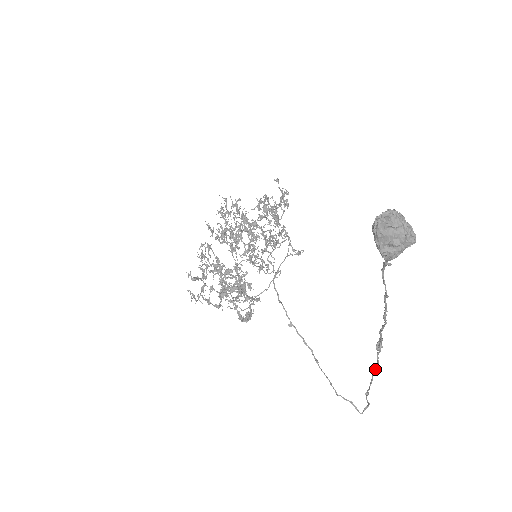
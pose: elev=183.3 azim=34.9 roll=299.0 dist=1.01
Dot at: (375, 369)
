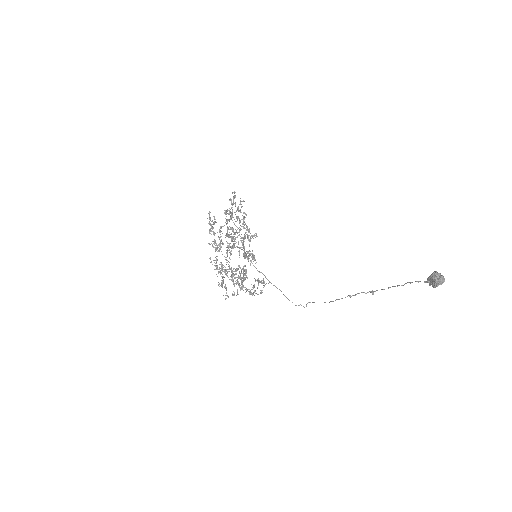
Dot at: occluded
